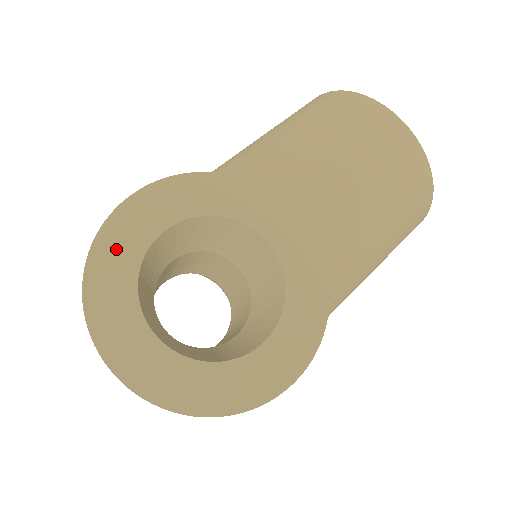
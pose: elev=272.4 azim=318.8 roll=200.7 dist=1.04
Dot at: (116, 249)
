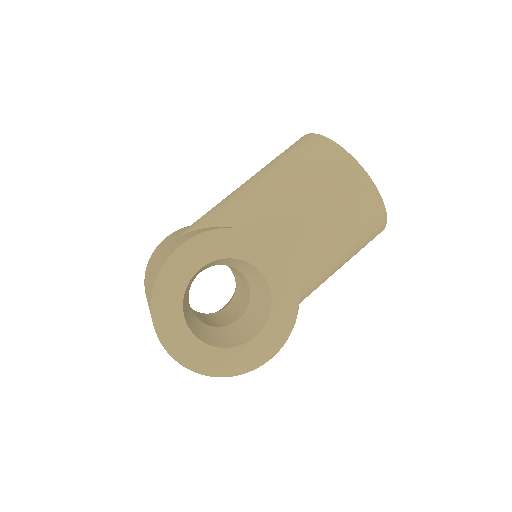
Dot at: (170, 283)
